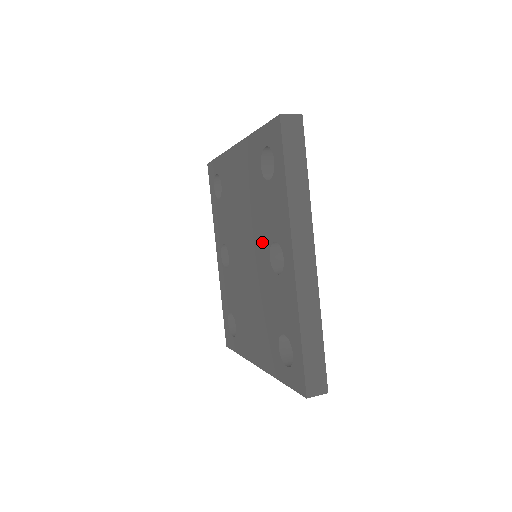
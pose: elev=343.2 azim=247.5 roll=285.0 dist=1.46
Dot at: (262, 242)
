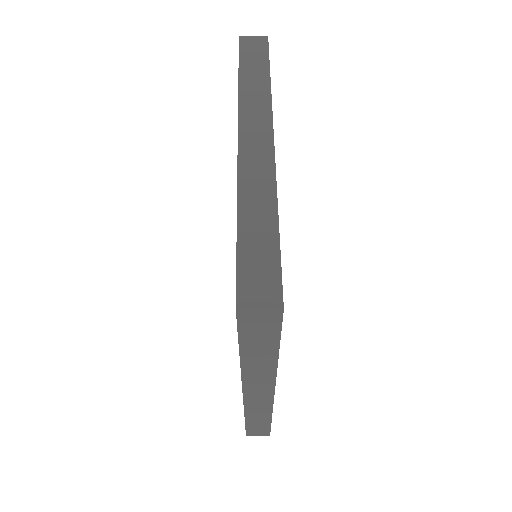
Dot at: occluded
